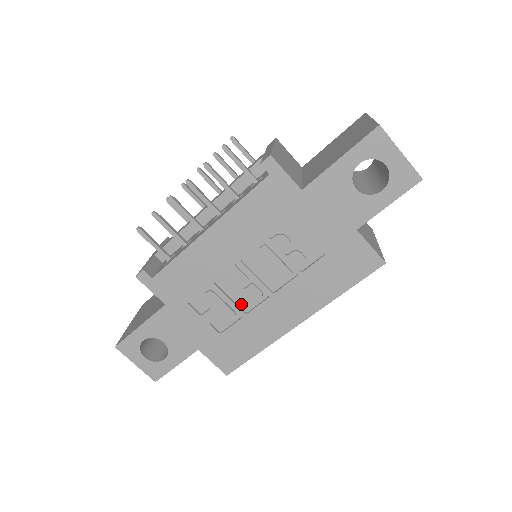
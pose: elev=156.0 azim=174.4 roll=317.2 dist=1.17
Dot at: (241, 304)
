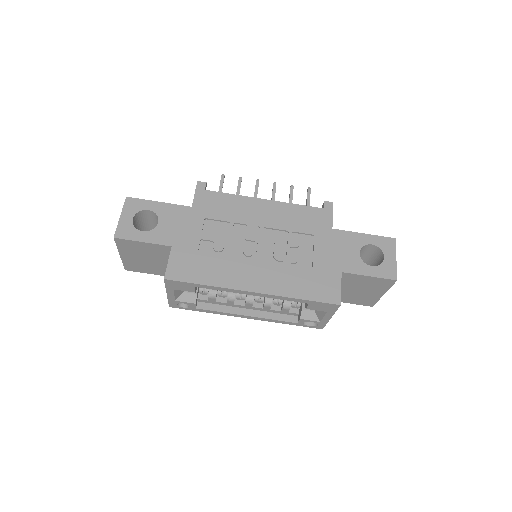
Dot at: (233, 249)
